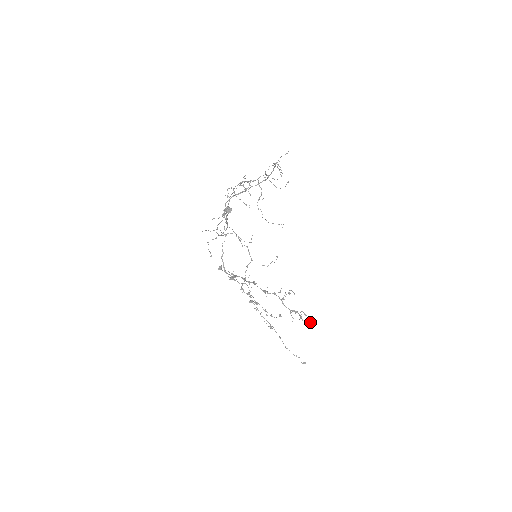
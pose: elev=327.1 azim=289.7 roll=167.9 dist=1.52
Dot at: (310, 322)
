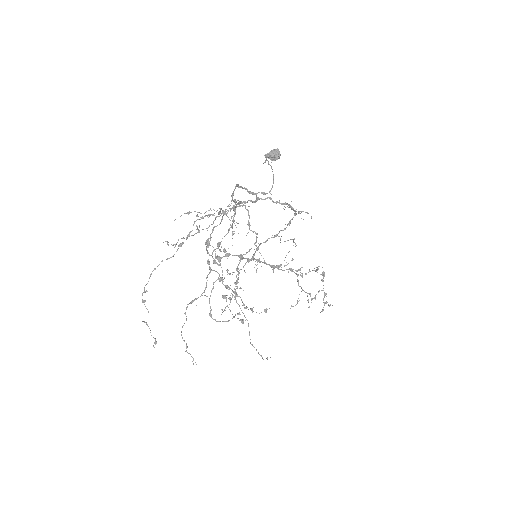
Dot at: (323, 307)
